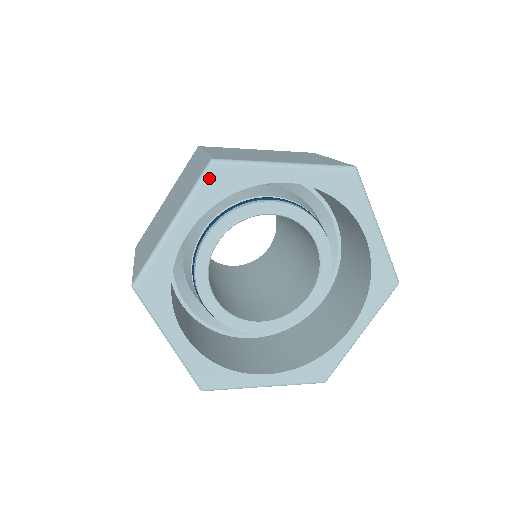
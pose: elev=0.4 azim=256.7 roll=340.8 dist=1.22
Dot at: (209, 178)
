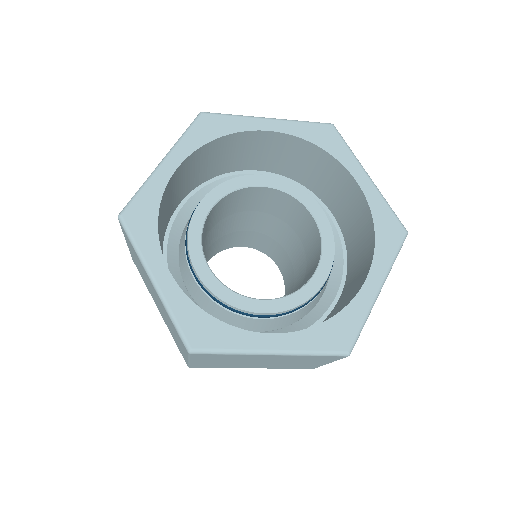
Dot at: (198, 124)
